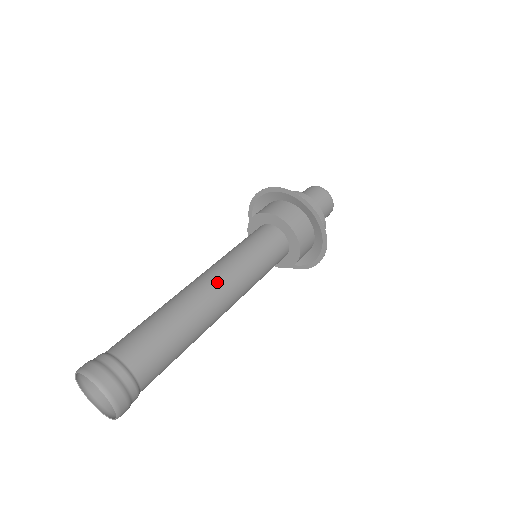
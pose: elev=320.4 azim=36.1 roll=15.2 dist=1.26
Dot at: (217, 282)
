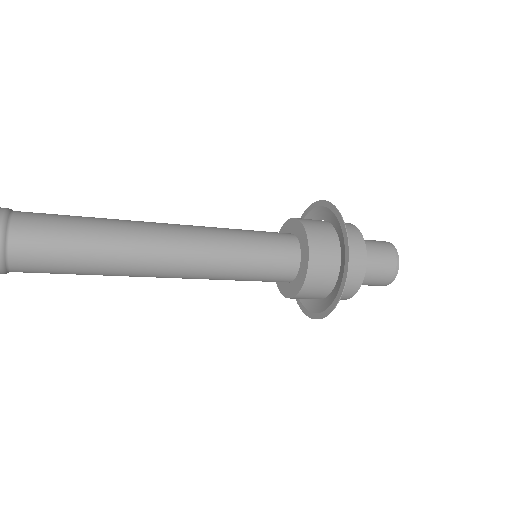
Dot at: (177, 234)
